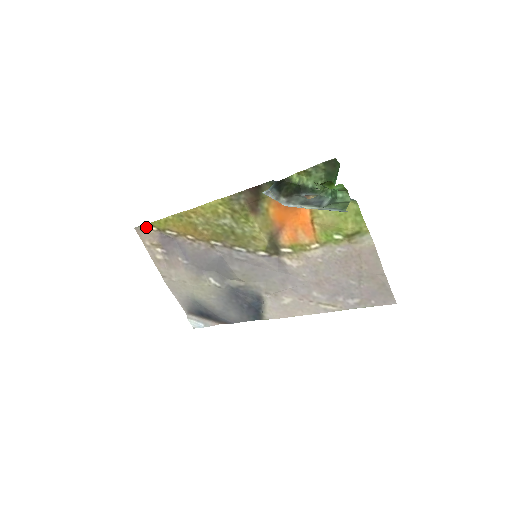
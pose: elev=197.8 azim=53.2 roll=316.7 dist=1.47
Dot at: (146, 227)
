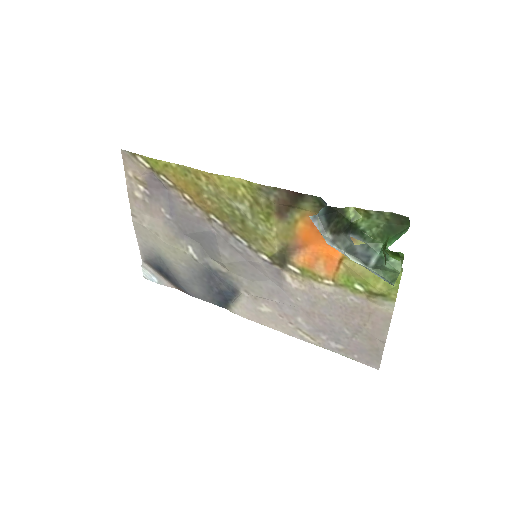
Dot at: (137, 157)
